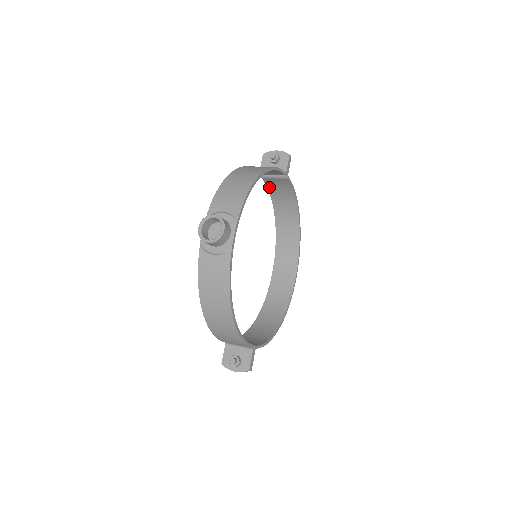
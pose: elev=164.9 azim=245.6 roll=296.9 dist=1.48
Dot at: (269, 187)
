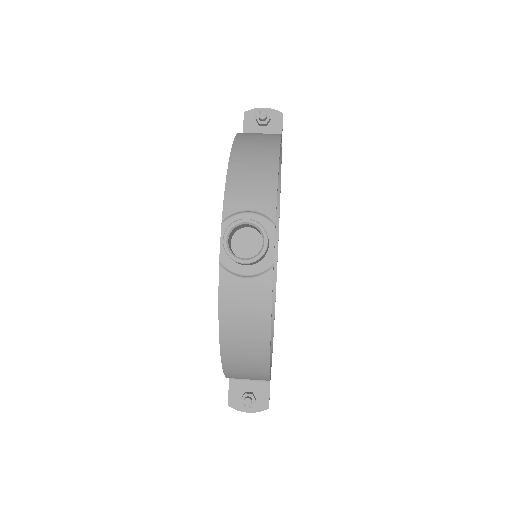
Dot at: occluded
